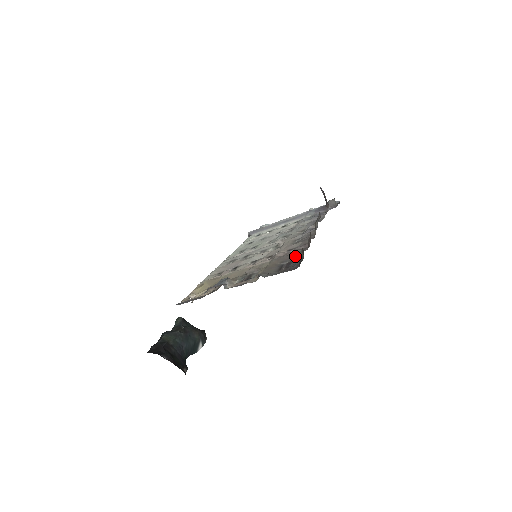
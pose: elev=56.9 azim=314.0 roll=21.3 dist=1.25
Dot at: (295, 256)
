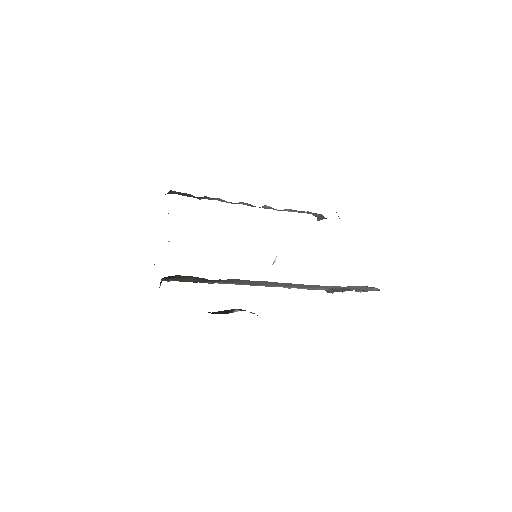
Dot at: occluded
